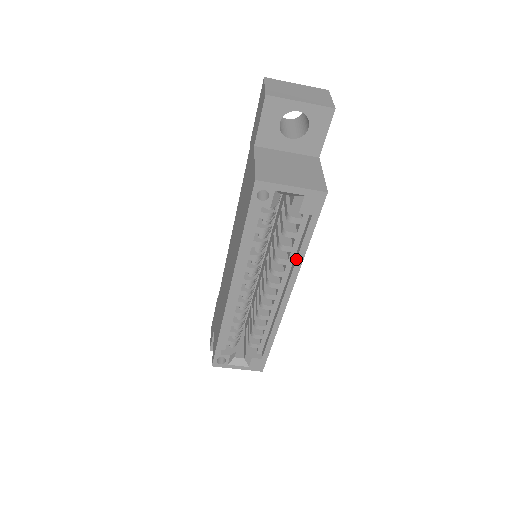
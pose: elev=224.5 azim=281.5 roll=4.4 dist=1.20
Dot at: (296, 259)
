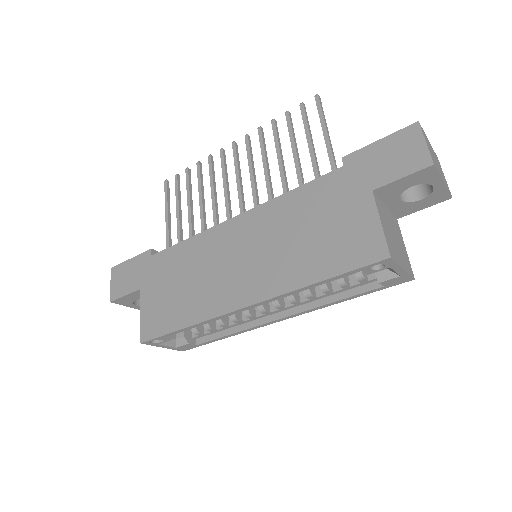
Dot at: (329, 303)
